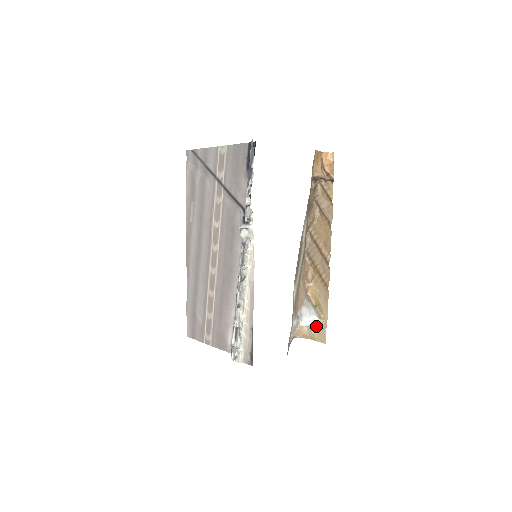
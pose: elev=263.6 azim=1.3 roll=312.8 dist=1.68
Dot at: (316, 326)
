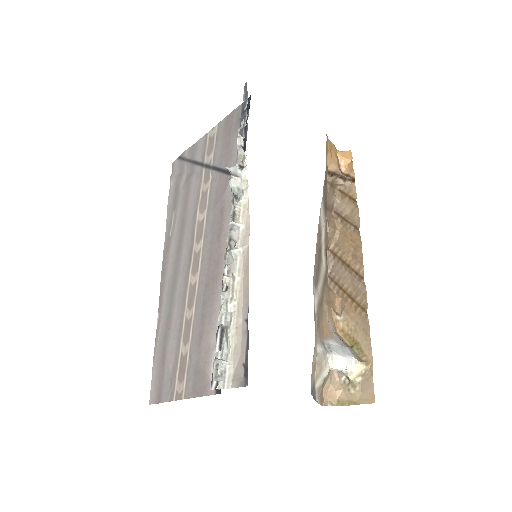
Dot at: (356, 377)
